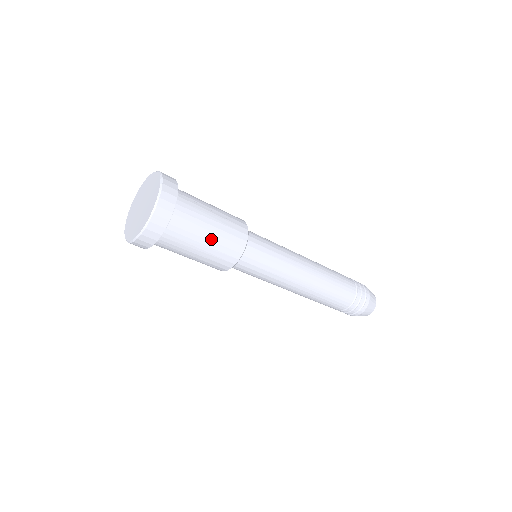
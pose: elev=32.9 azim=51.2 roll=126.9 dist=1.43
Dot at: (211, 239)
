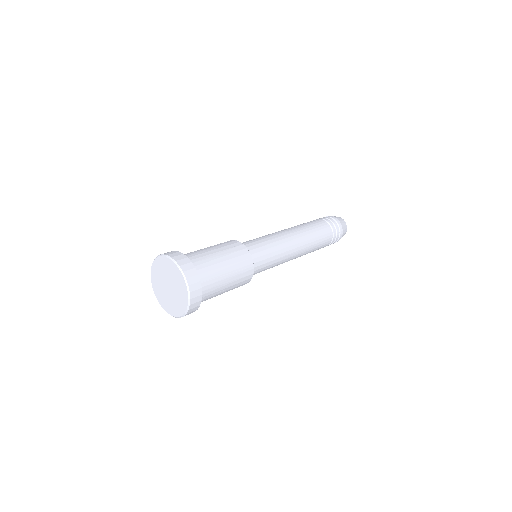
Dot at: occluded
